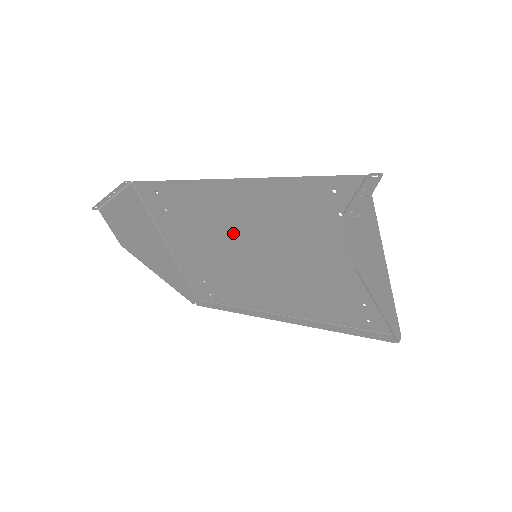
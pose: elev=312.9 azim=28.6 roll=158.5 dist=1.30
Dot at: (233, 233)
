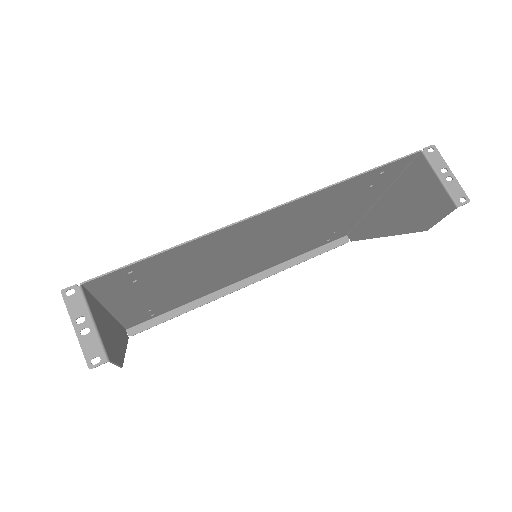
Dot at: (234, 252)
